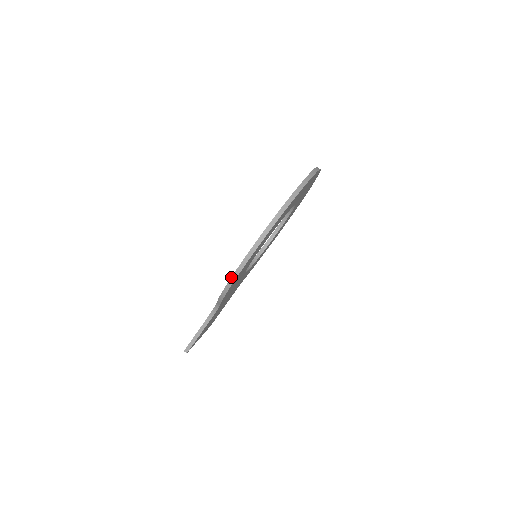
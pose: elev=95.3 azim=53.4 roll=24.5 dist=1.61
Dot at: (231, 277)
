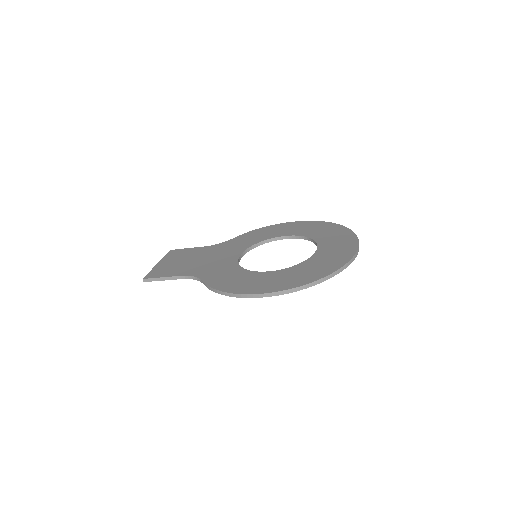
Dot at: (234, 293)
